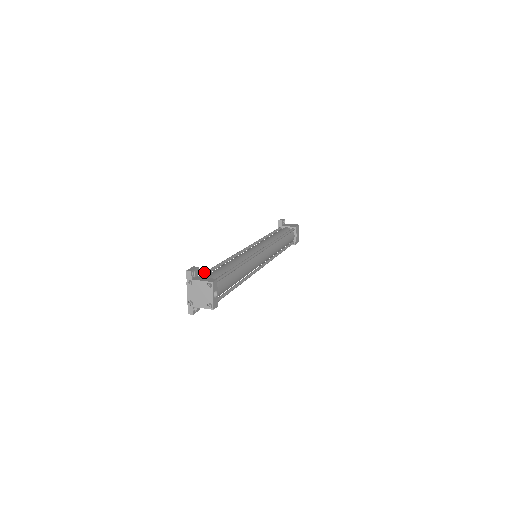
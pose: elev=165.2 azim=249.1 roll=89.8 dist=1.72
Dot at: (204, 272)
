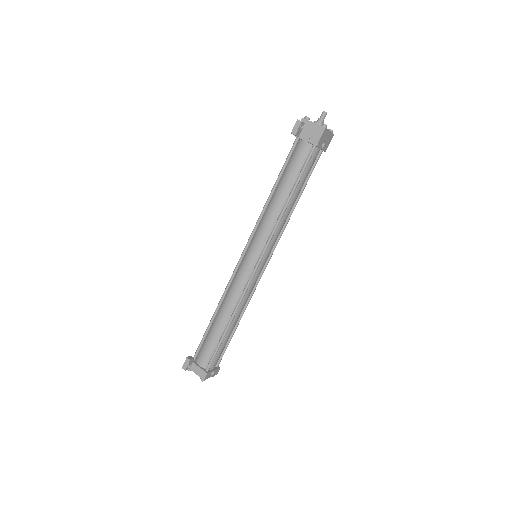
Dot at: (199, 346)
